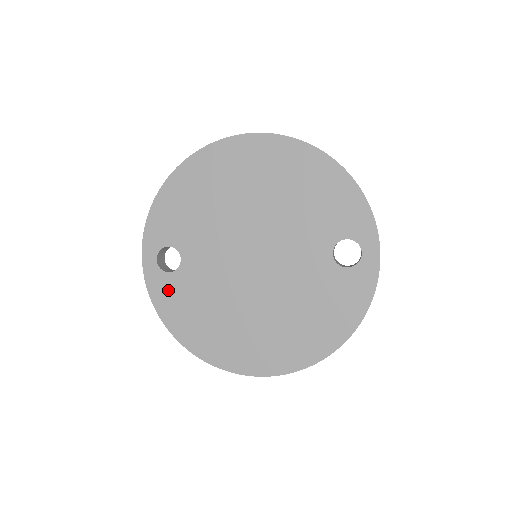
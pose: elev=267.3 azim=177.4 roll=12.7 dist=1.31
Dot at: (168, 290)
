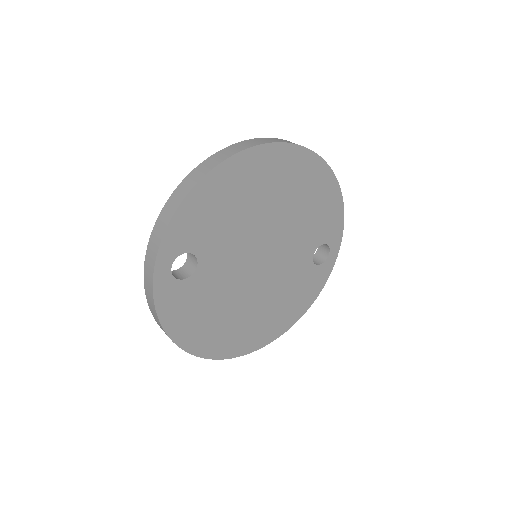
Dot at: (177, 298)
